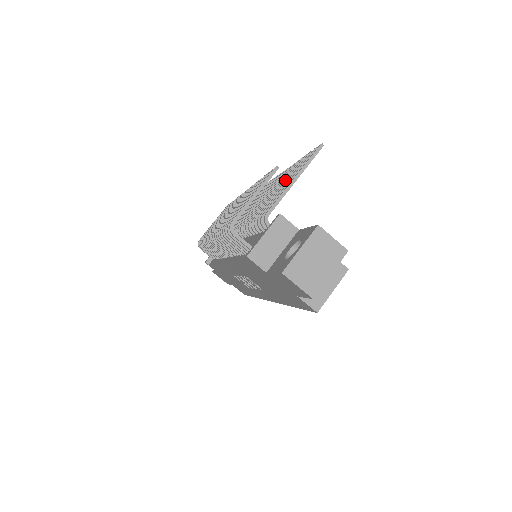
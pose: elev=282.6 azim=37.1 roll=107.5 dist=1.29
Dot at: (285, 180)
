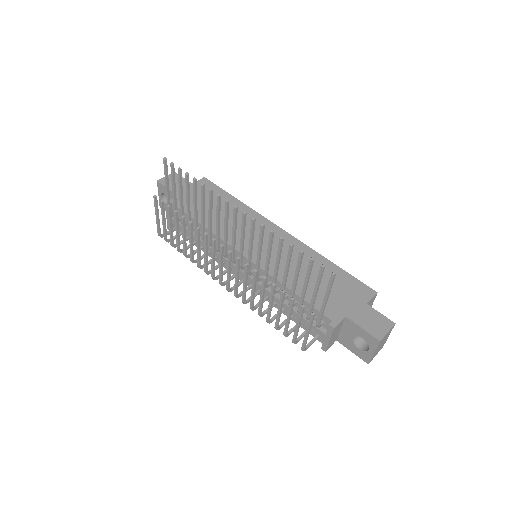
Dot at: (296, 276)
